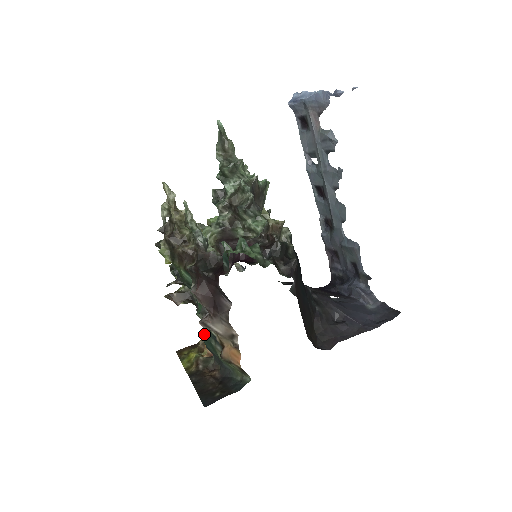
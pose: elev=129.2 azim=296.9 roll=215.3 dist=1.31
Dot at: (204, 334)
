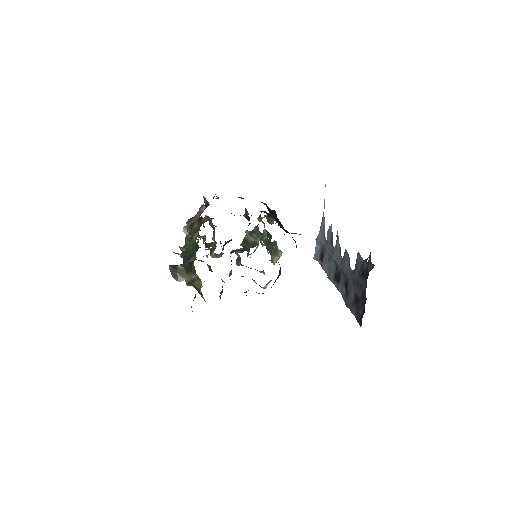
Dot at: occluded
